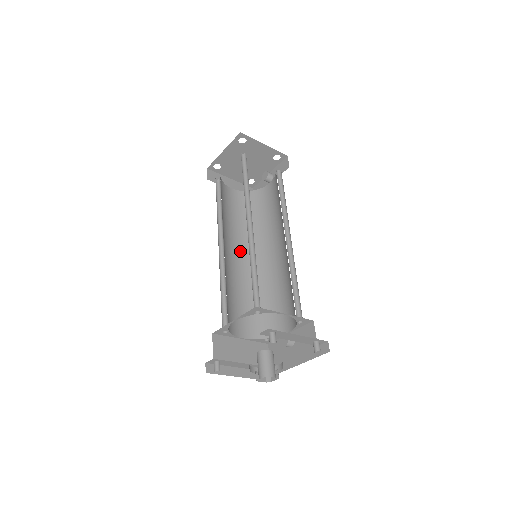
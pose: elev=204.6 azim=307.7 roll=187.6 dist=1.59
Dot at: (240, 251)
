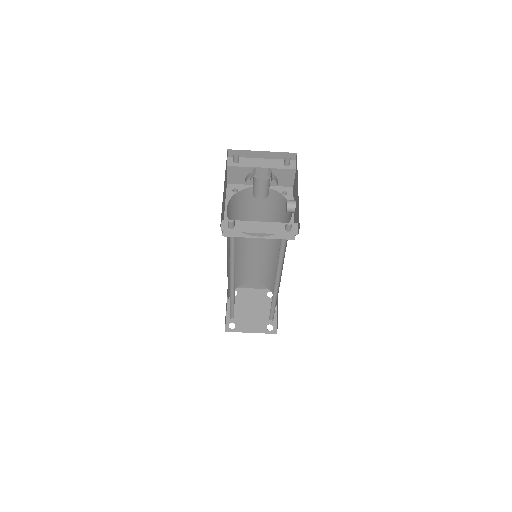
Dot at: occluded
